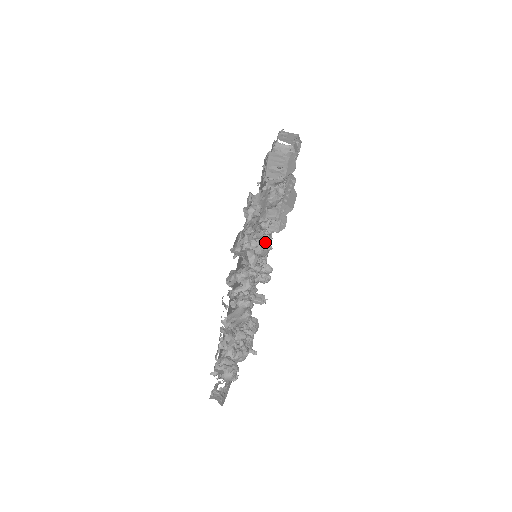
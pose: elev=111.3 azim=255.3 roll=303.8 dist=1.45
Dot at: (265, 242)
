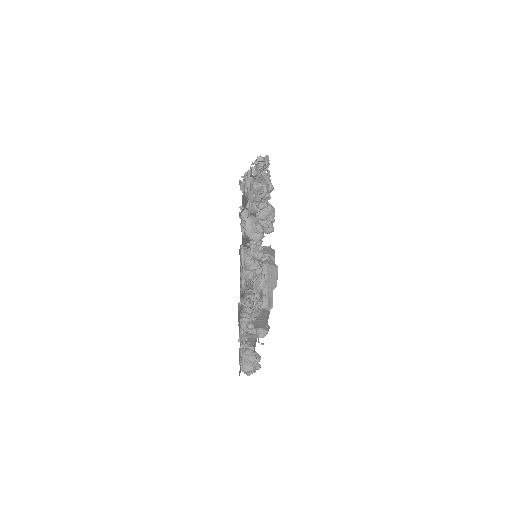
Dot at: (270, 196)
